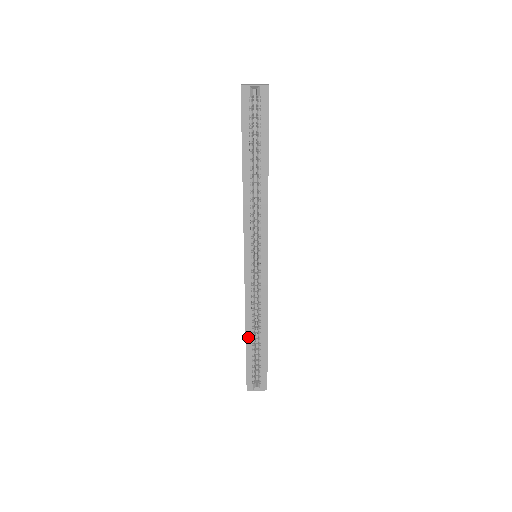
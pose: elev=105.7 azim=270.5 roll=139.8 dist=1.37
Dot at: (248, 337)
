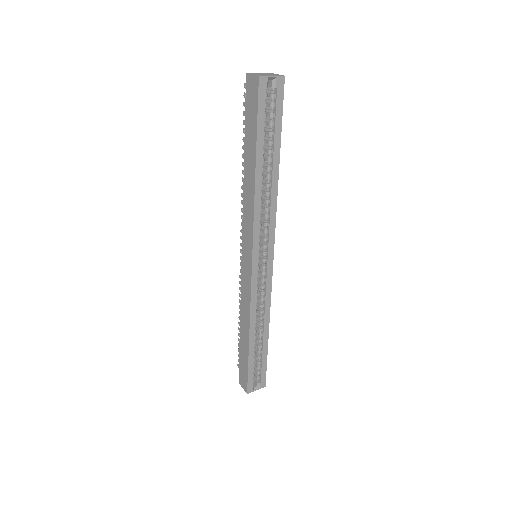
Dot at: (251, 340)
